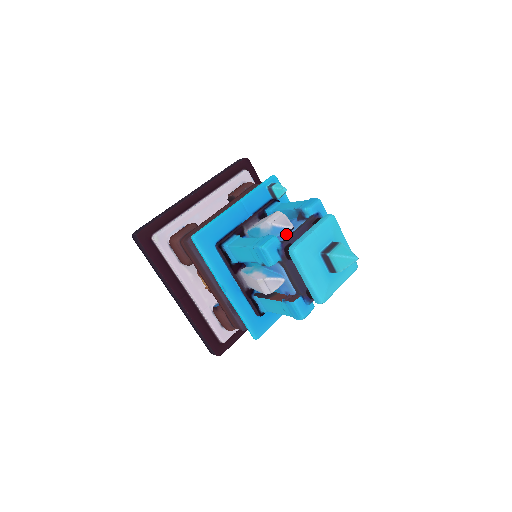
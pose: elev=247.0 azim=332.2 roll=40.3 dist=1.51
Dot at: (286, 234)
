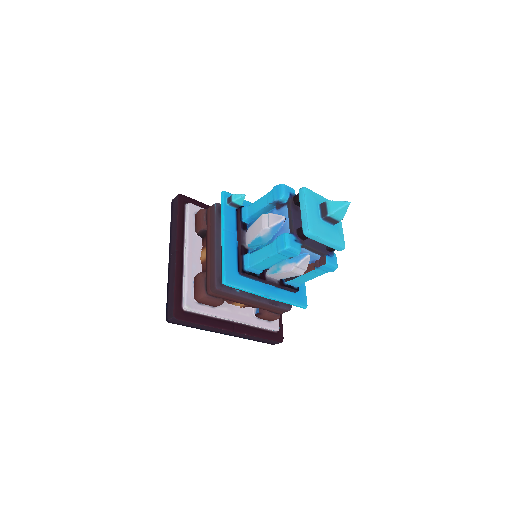
Dot at: (284, 225)
